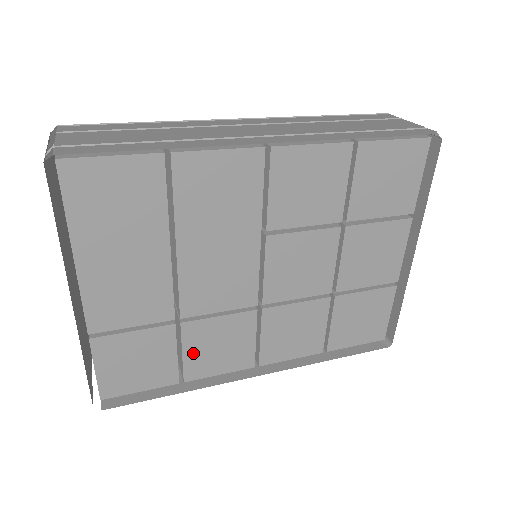
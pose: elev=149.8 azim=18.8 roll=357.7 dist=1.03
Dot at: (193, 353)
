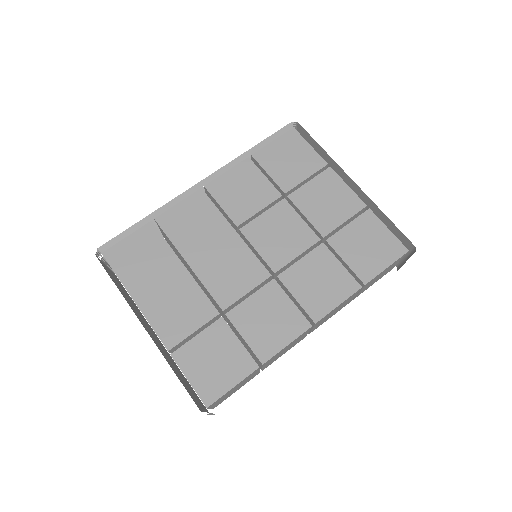
Dot at: (251, 335)
